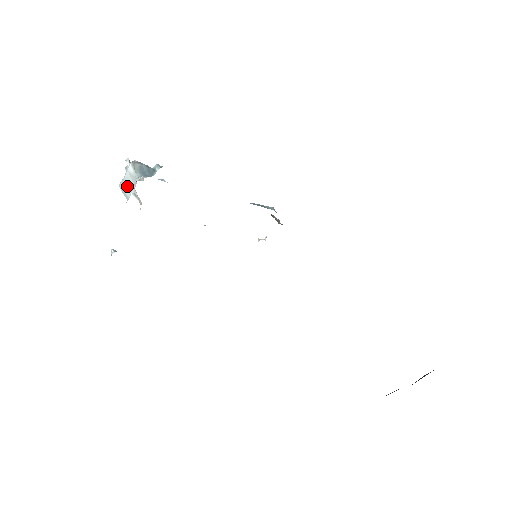
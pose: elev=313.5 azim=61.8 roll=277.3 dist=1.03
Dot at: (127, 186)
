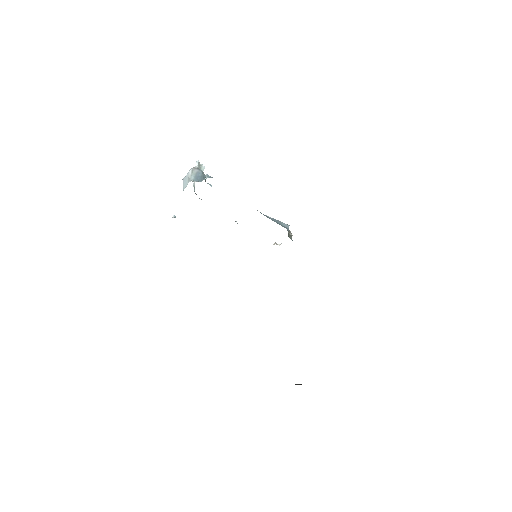
Dot at: (185, 182)
